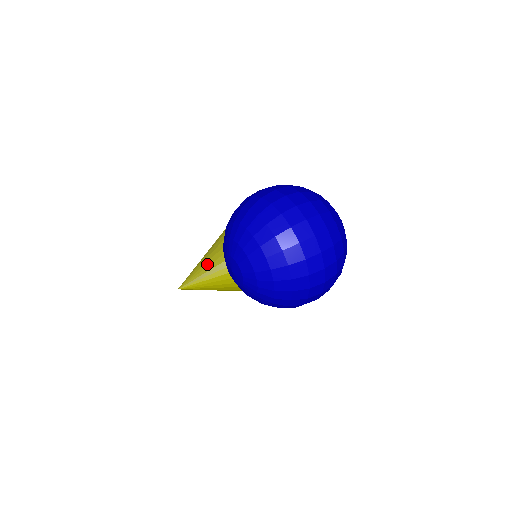
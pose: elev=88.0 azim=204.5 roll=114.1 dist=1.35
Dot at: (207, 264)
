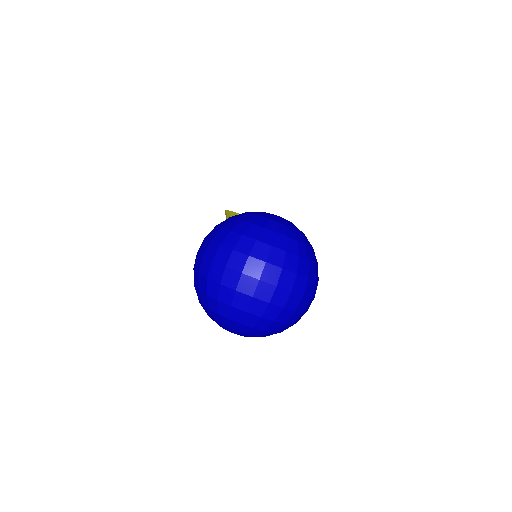
Dot at: occluded
